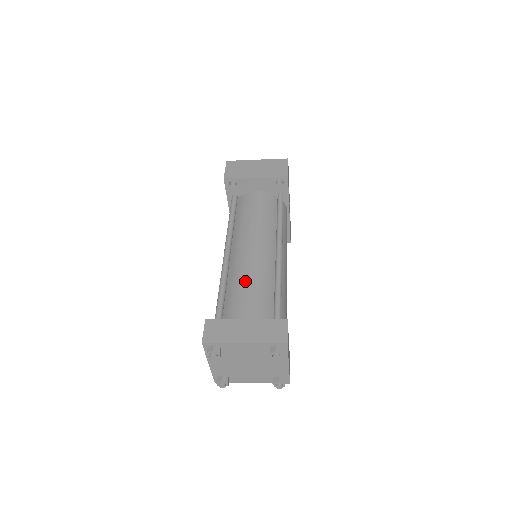
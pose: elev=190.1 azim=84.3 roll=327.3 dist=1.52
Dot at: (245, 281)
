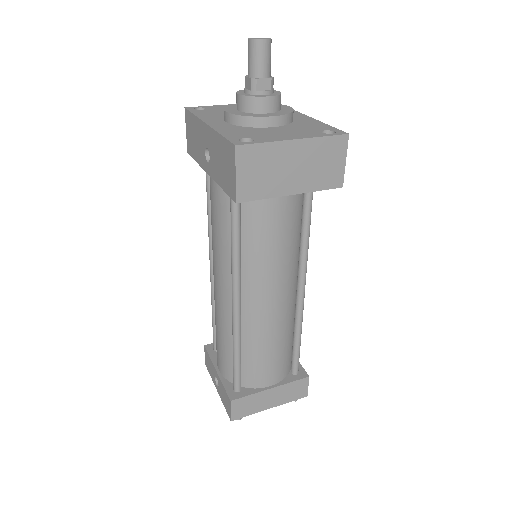
Dot at: (267, 347)
